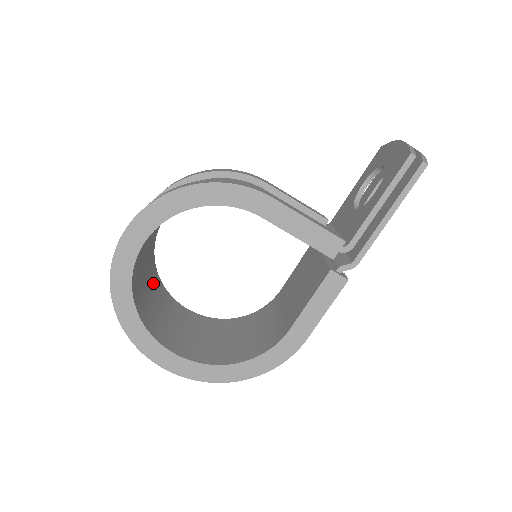
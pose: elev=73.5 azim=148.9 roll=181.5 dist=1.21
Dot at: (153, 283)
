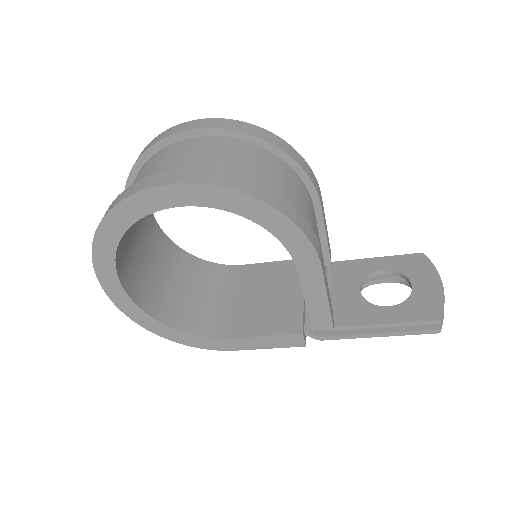
Dot at: occluded
